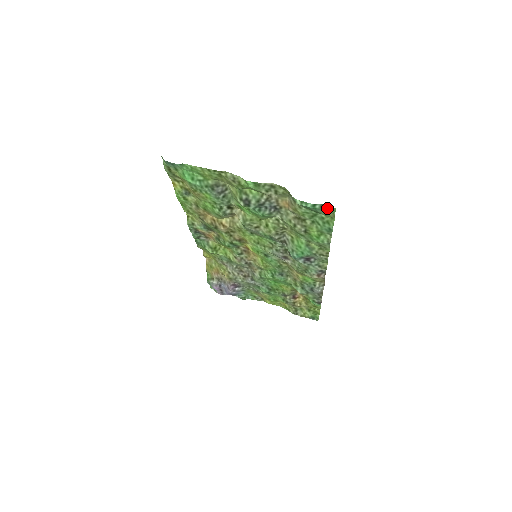
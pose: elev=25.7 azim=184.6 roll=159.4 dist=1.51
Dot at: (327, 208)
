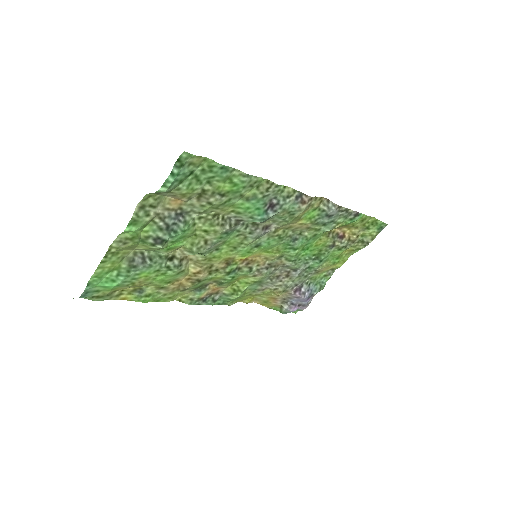
Dot at: (182, 161)
